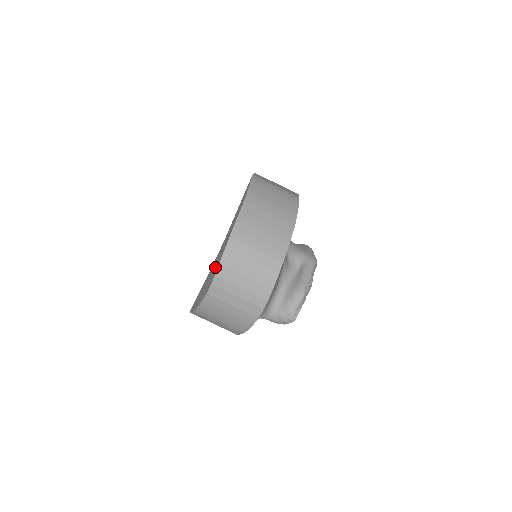
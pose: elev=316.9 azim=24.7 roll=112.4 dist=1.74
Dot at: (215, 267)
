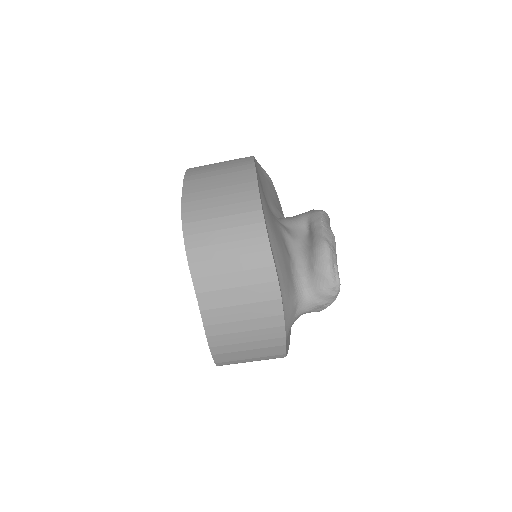
Dot at: occluded
